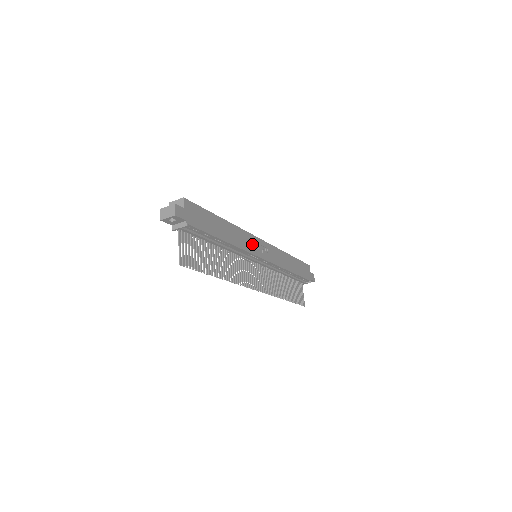
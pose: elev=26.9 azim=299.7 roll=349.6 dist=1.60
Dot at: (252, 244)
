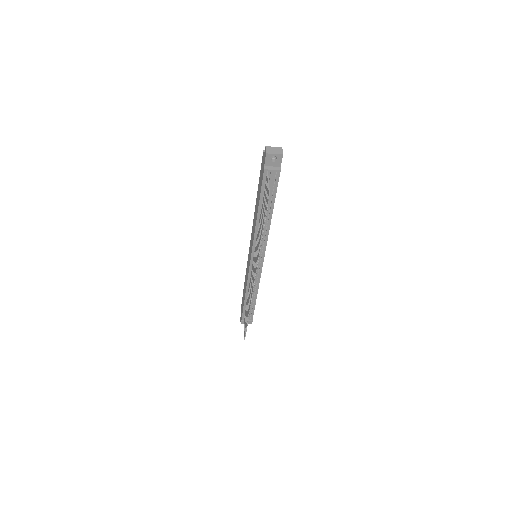
Dot at: occluded
